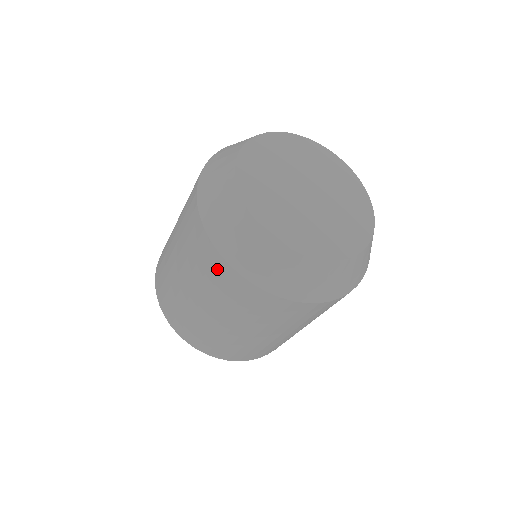
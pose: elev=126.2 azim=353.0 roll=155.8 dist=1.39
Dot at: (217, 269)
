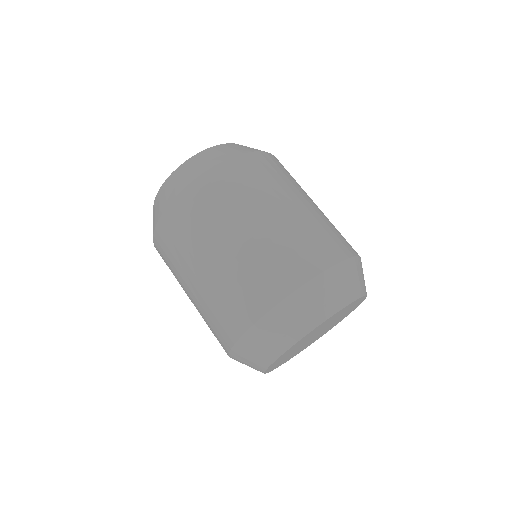
Dot at: (220, 341)
